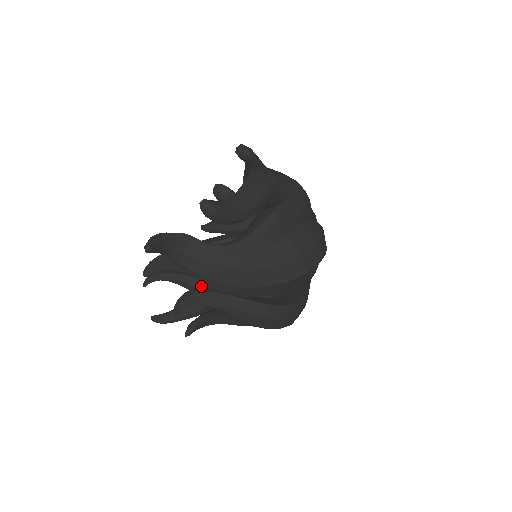
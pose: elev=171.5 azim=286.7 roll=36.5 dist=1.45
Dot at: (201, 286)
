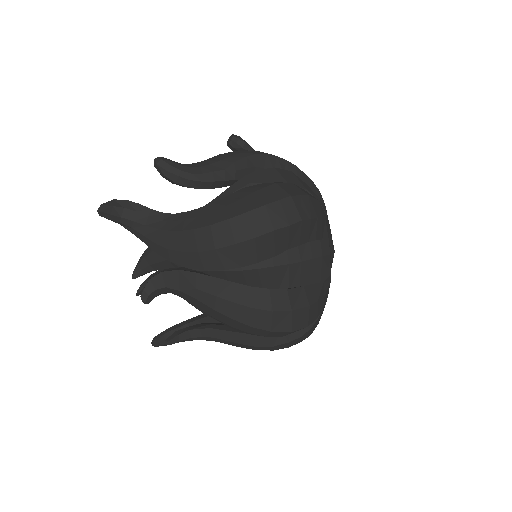
Dot at: (170, 268)
